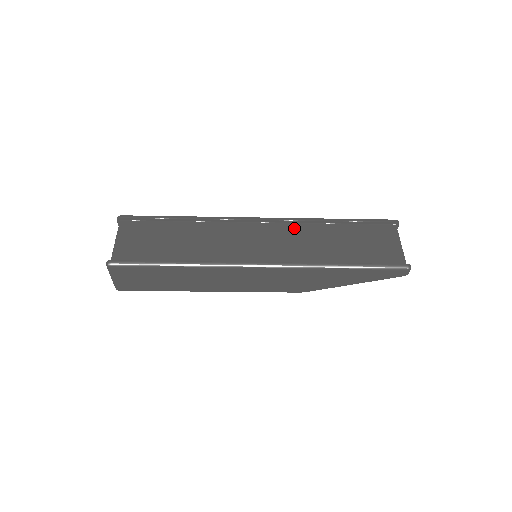
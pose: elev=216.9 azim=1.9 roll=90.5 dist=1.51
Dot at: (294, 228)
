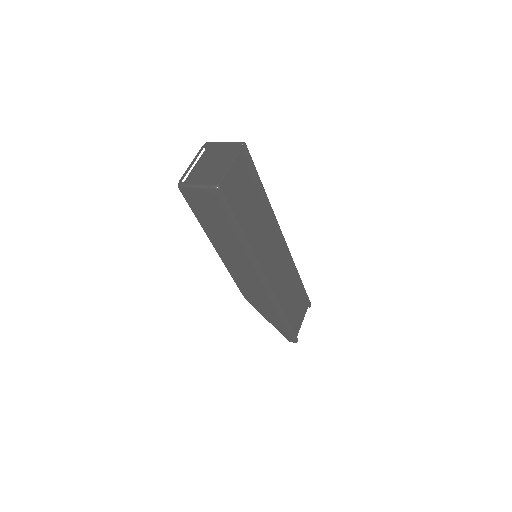
Dot at: (288, 265)
